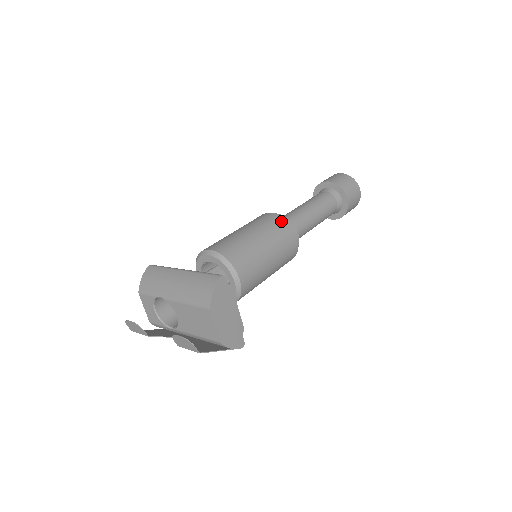
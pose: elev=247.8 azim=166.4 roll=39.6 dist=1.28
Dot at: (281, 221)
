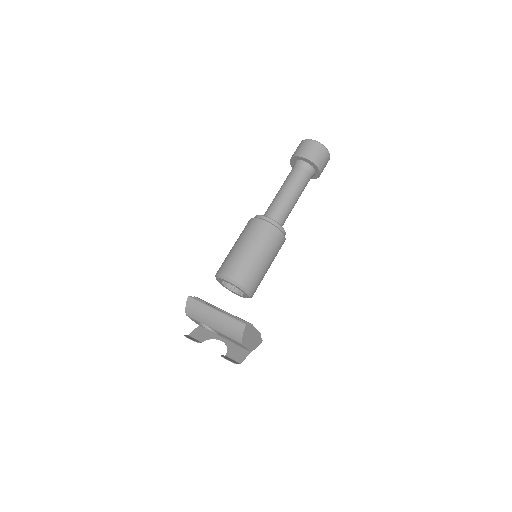
Dot at: (271, 230)
